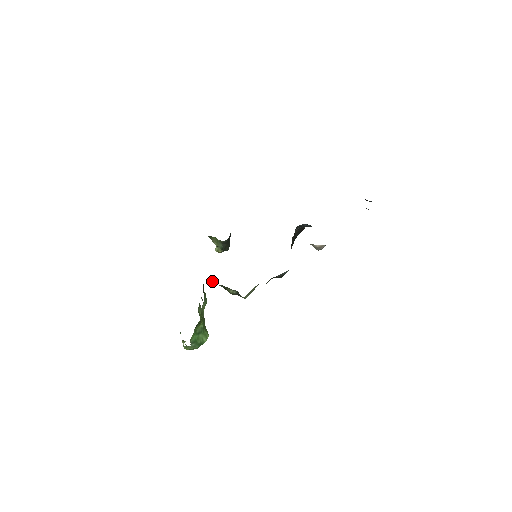
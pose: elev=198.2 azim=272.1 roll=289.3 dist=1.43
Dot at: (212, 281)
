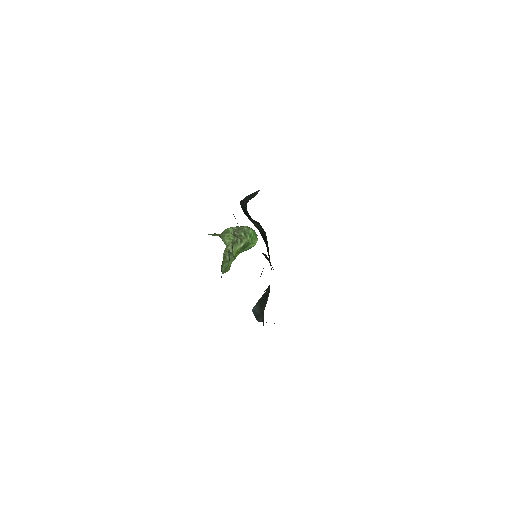
Dot at: occluded
